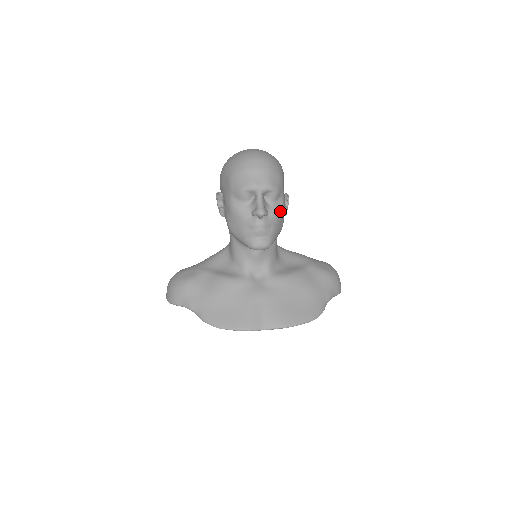
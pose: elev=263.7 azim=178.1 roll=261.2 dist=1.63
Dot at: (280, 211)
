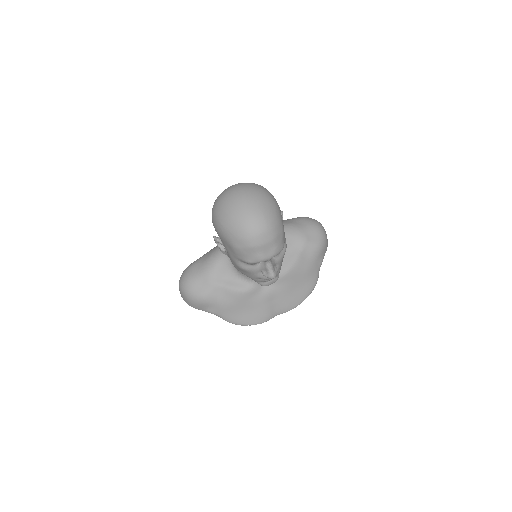
Dot at: (284, 254)
